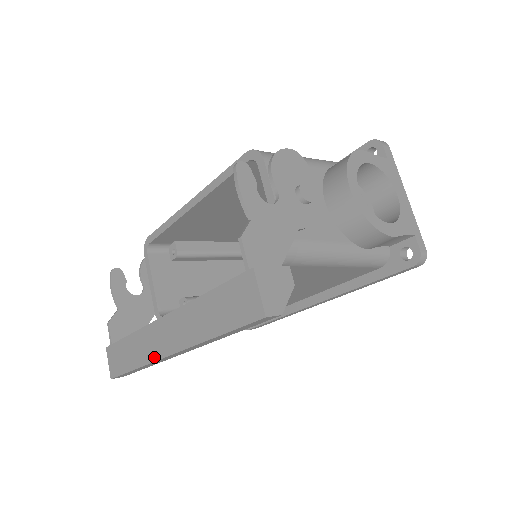
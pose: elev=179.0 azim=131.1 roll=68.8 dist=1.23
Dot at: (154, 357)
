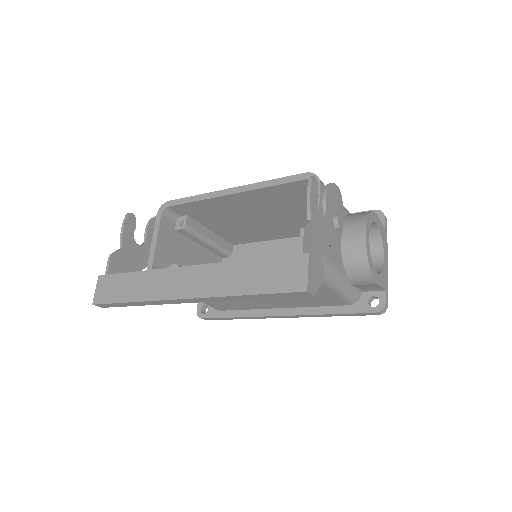
Dot at: (163, 296)
